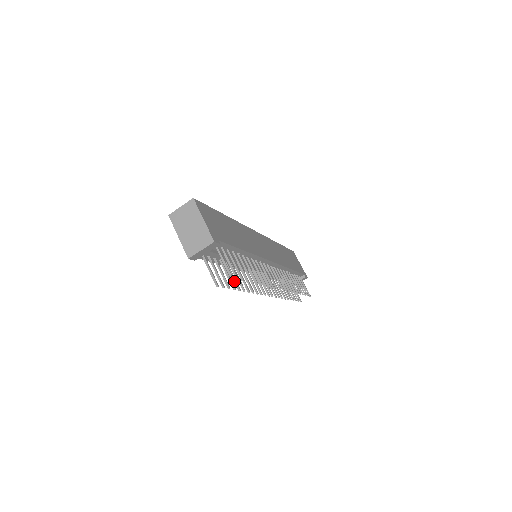
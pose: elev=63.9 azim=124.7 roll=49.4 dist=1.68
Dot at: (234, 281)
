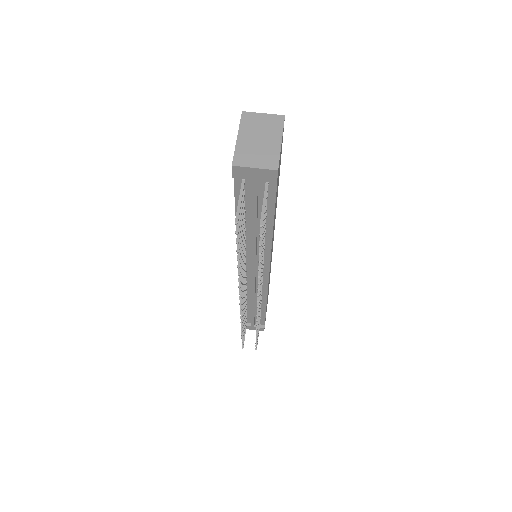
Dot at: occluded
